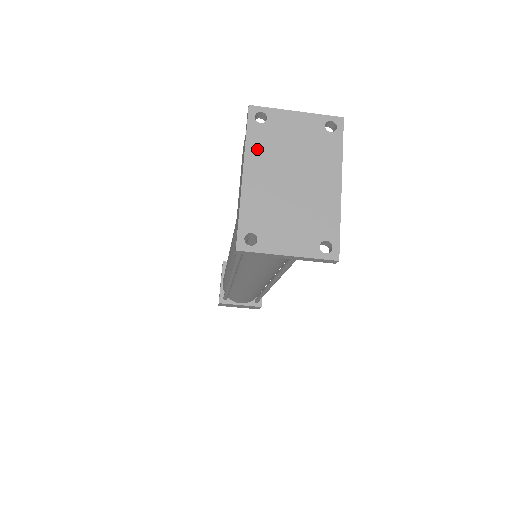
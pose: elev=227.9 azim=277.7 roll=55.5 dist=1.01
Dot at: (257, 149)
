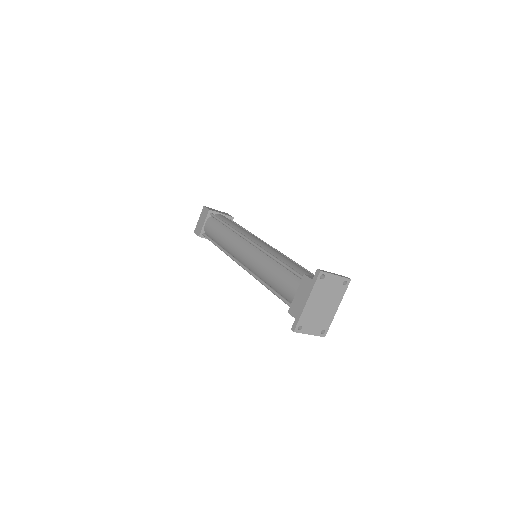
Dot at: (316, 291)
